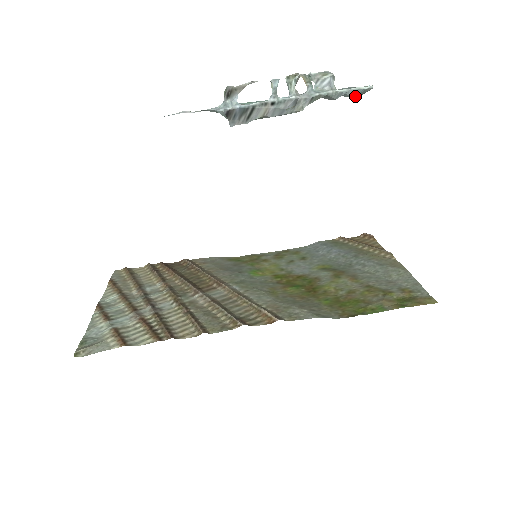
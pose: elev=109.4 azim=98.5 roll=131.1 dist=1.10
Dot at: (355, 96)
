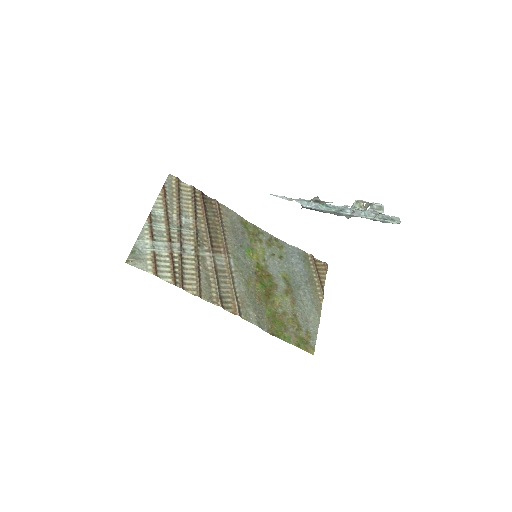
Dot at: occluded
